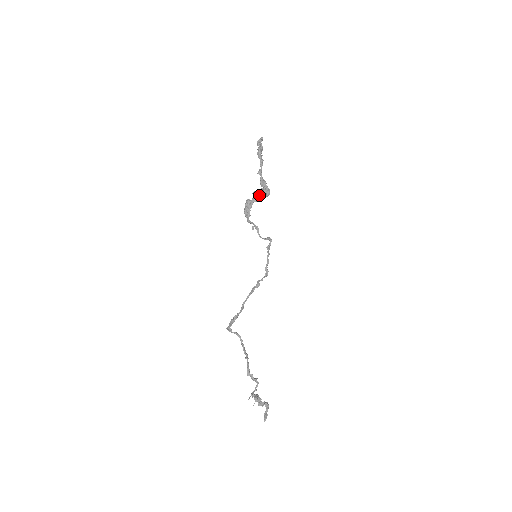
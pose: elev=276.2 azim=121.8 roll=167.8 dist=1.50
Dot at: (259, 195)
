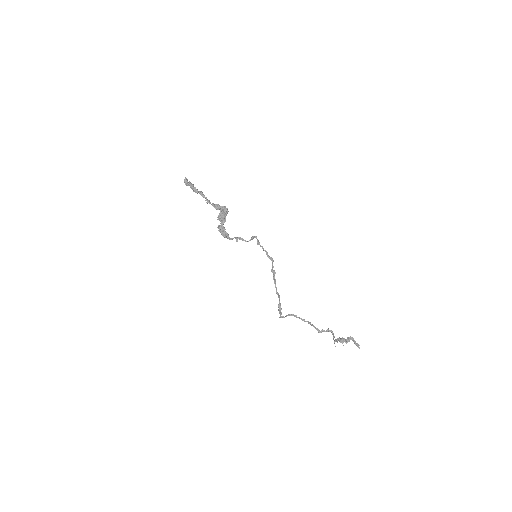
Dot at: (223, 217)
